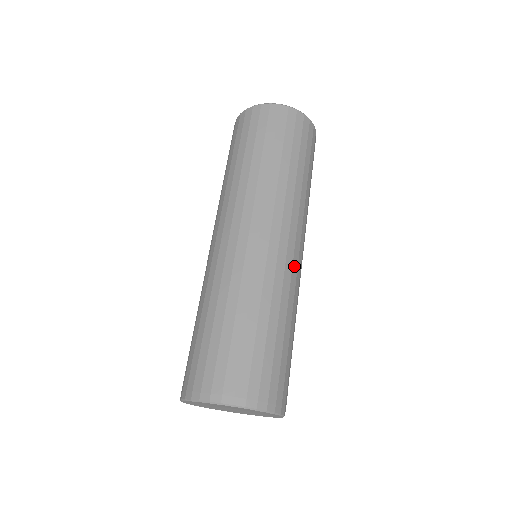
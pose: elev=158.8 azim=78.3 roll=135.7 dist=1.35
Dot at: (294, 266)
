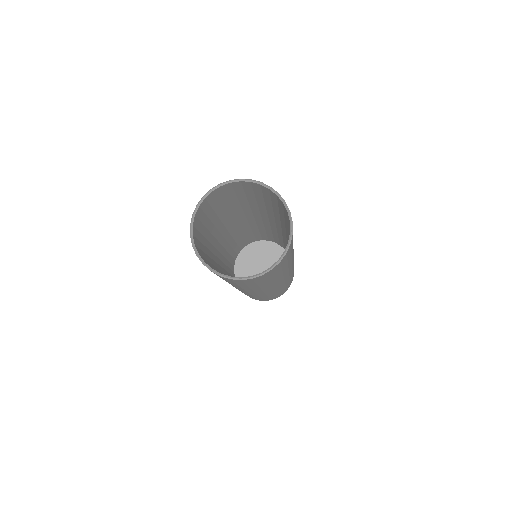
Dot at: occluded
